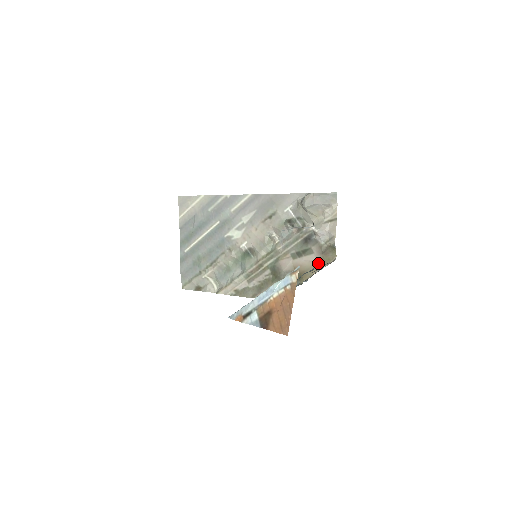
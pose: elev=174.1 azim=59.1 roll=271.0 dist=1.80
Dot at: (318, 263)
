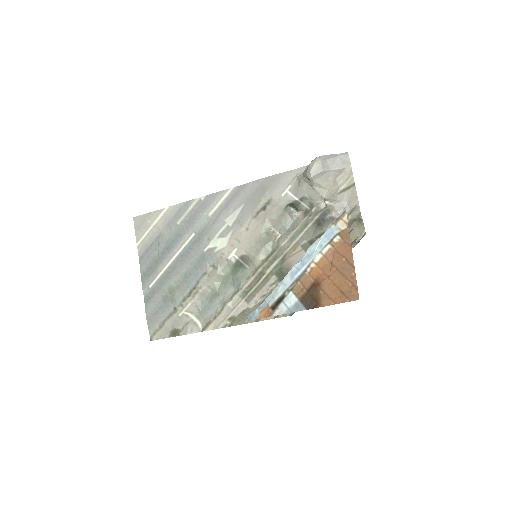
Dot at: occluded
